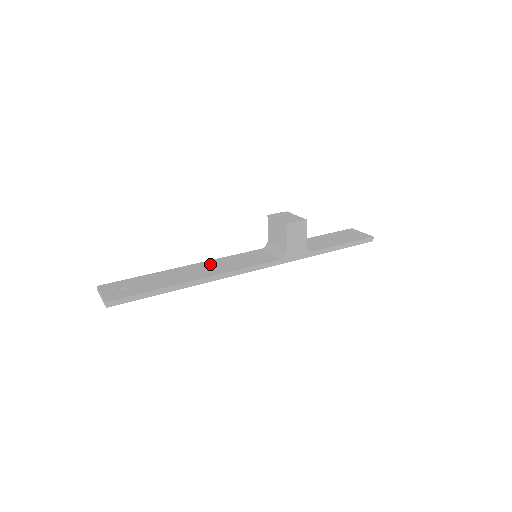
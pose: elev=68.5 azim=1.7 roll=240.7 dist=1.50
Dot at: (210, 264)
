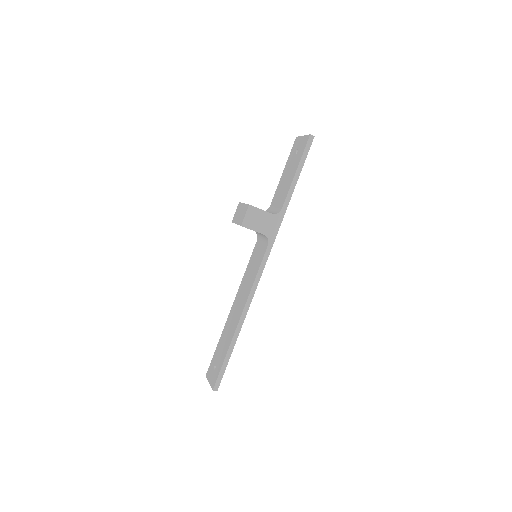
Dot at: (240, 294)
